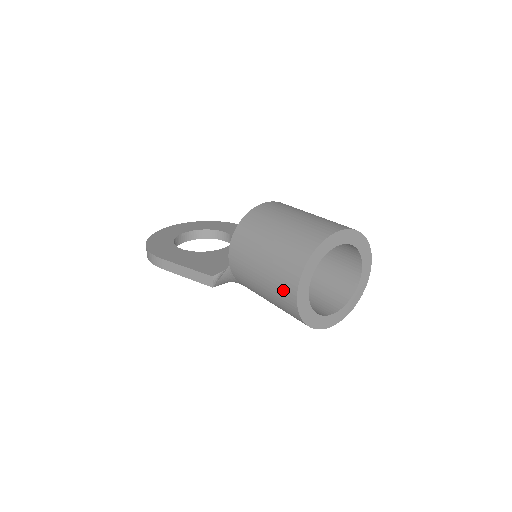
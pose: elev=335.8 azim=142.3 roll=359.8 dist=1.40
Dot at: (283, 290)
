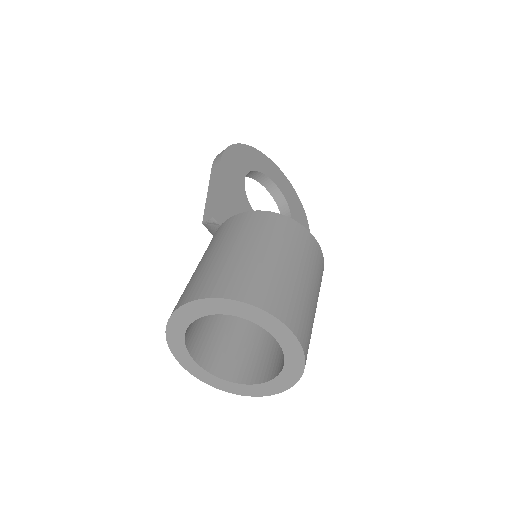
Dot at: (191, 287)
